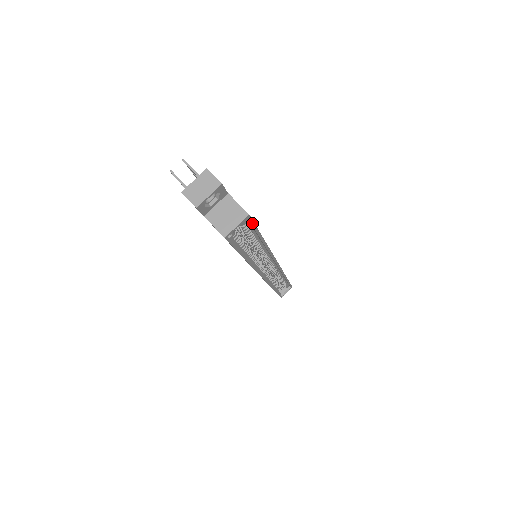
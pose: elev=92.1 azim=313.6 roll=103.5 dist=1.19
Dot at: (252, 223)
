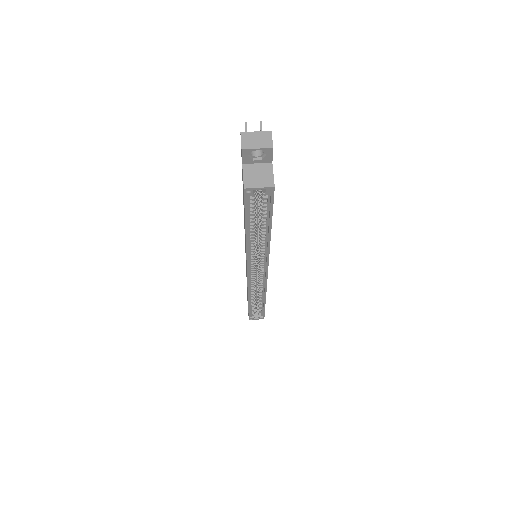
Dot at: (272, 199)
